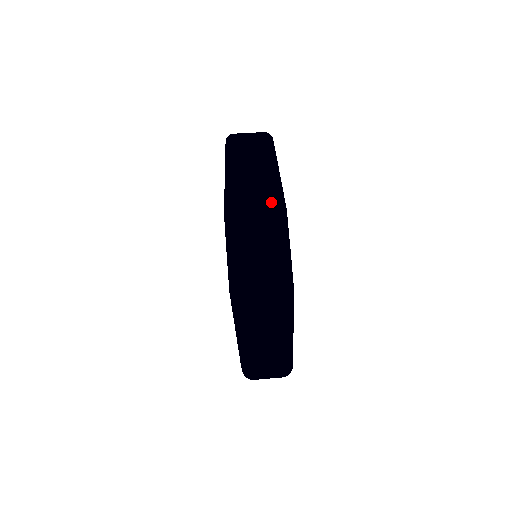
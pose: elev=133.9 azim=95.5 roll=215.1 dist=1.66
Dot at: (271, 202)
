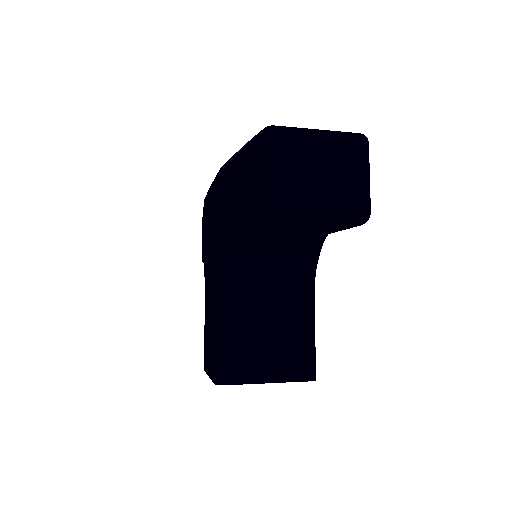
Dot at: occluded
